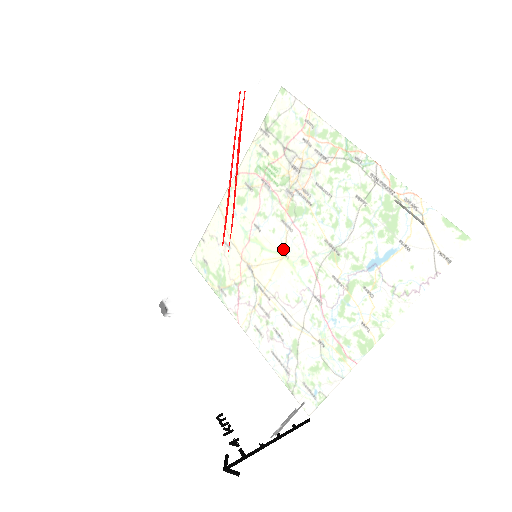
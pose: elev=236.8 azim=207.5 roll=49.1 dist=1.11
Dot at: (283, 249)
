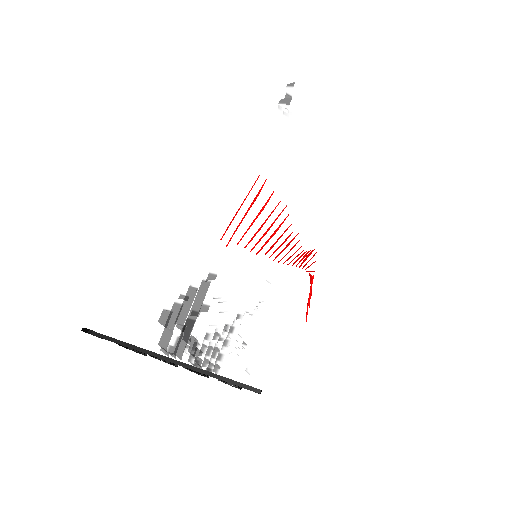
Dot at: occluded
